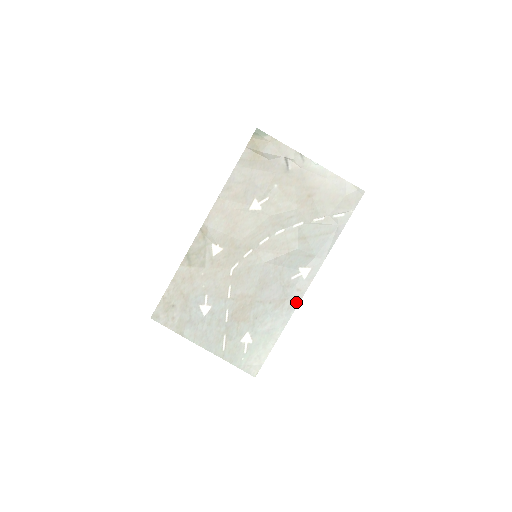
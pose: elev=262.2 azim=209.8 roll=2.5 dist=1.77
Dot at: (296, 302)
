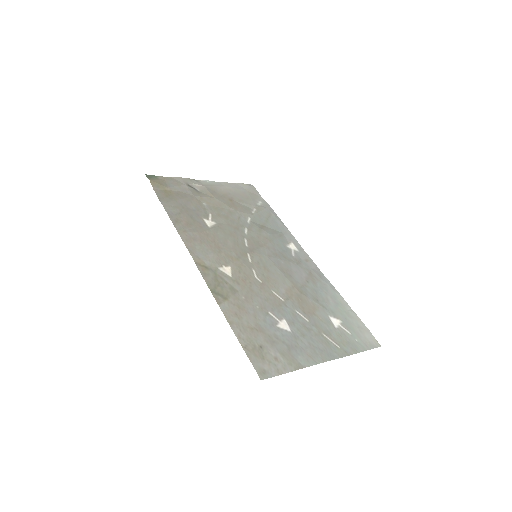
Dot at: (317, 269)
